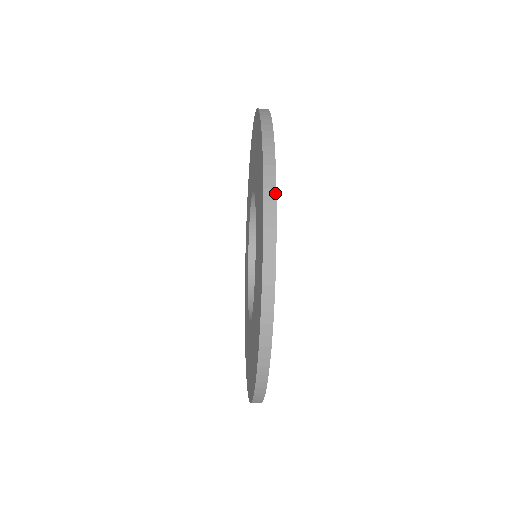
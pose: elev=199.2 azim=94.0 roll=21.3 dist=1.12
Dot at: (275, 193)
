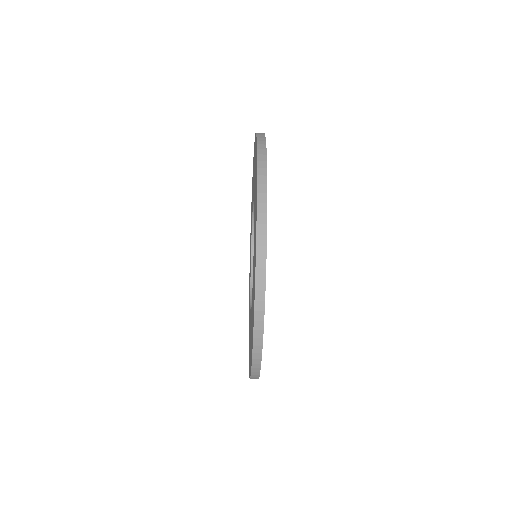
Dot at: (266, 151)
